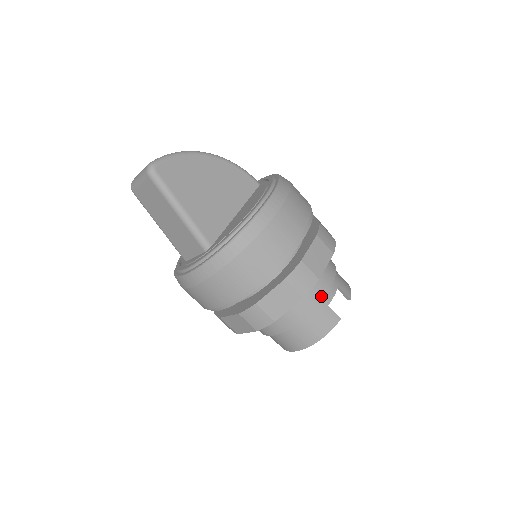
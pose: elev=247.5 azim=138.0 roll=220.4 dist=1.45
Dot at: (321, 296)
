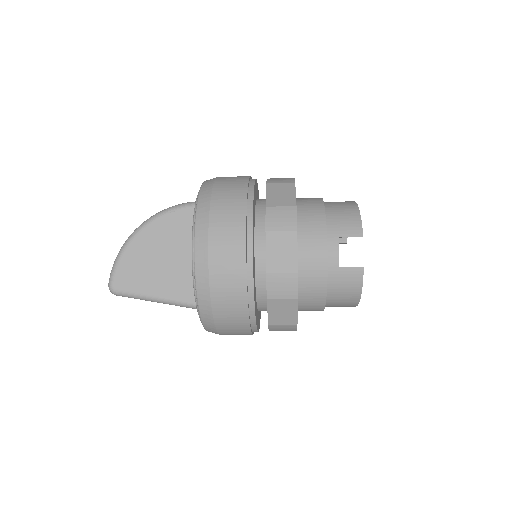
Dot at: (323, 269)
